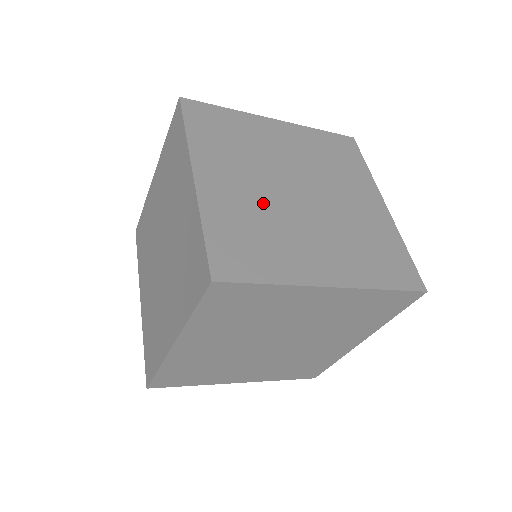
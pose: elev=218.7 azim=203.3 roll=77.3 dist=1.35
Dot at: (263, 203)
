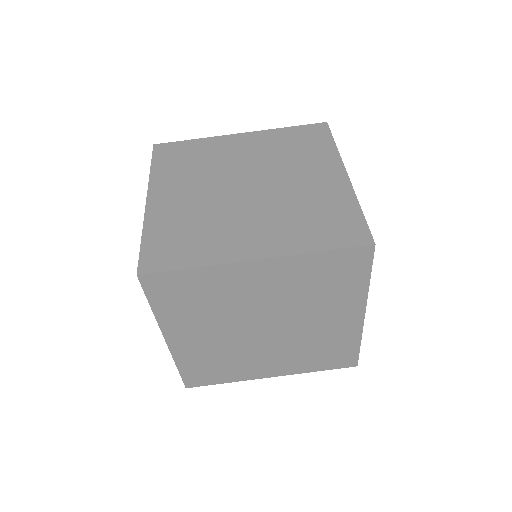
Dot at: (204, 205)
